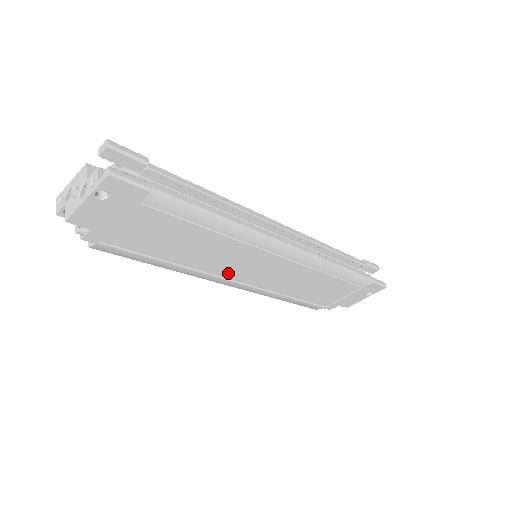
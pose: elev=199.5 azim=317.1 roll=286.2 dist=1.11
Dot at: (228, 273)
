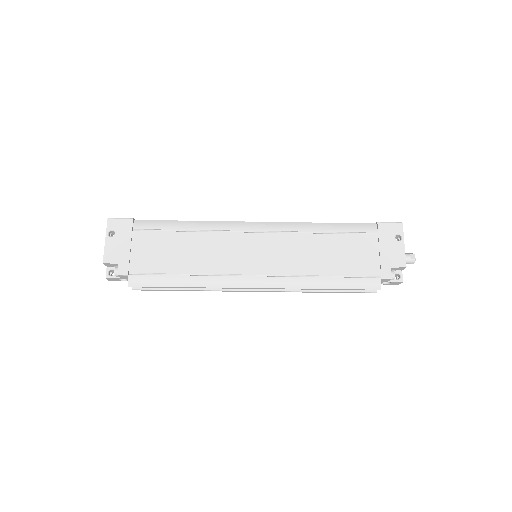
Dot at: (237, 269)
